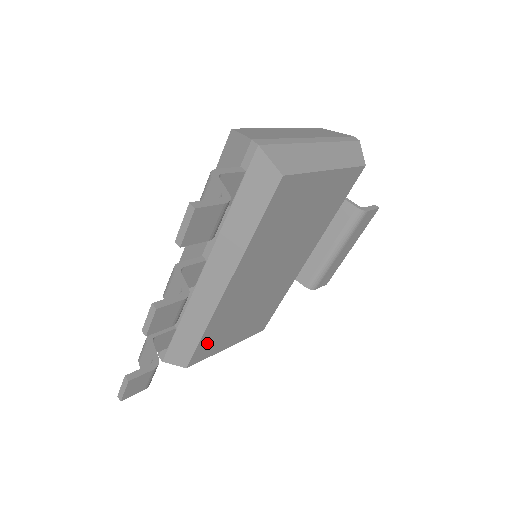
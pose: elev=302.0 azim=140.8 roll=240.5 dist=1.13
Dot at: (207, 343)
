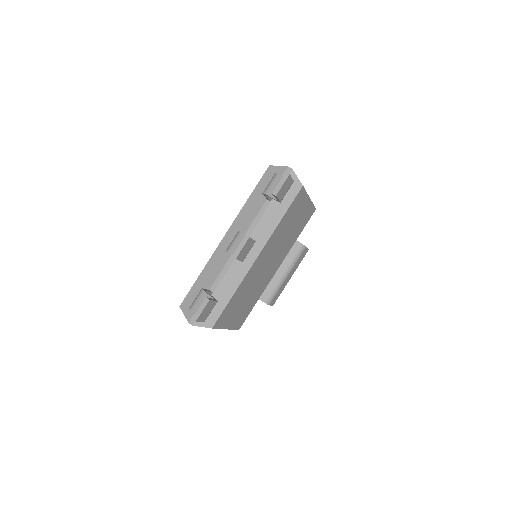
Dot at: (228, 309)
